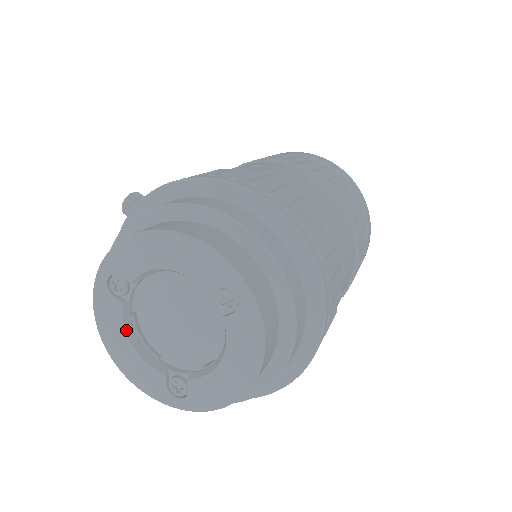
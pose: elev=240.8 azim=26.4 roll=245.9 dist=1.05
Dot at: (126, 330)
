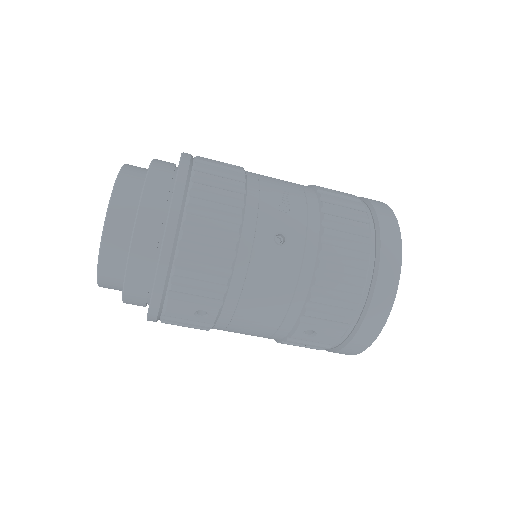
Dot at: occluded
